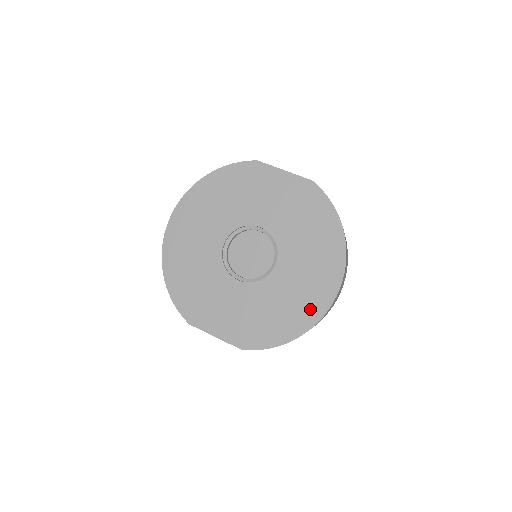
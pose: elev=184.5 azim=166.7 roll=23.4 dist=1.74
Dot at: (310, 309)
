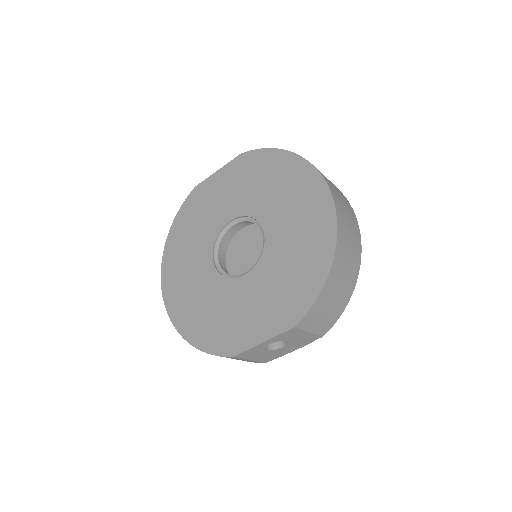
Dot at: (320, 228)
